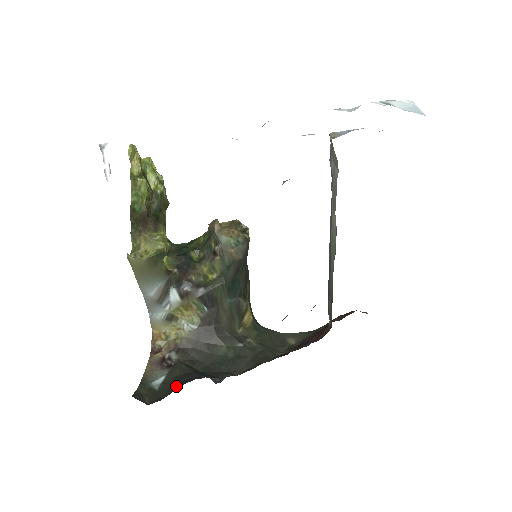
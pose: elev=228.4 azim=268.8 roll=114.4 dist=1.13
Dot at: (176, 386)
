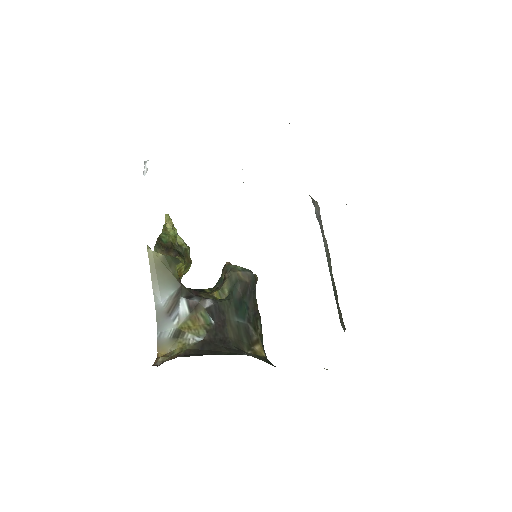
Dot at: occluded
